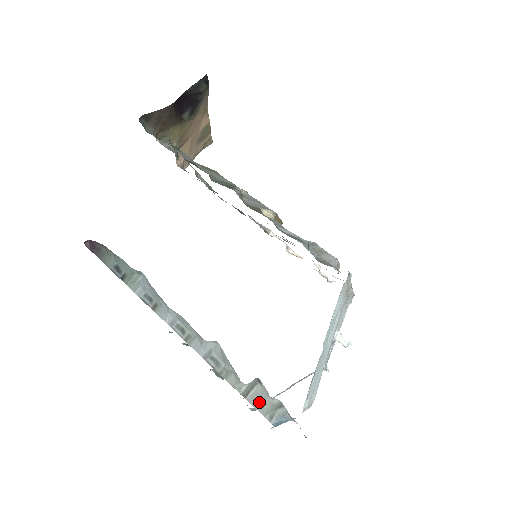
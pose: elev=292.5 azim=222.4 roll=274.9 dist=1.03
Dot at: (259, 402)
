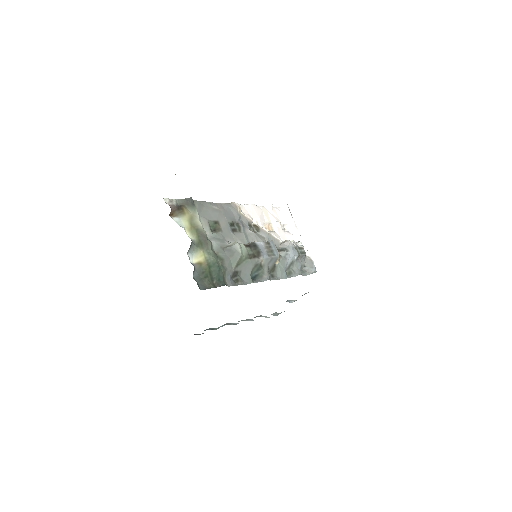
Dot at: (275, 315)
